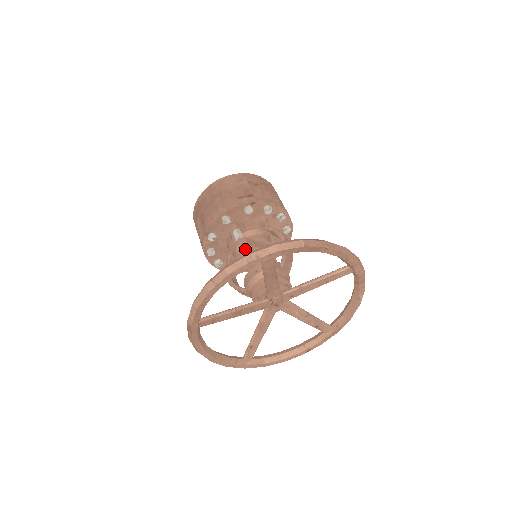
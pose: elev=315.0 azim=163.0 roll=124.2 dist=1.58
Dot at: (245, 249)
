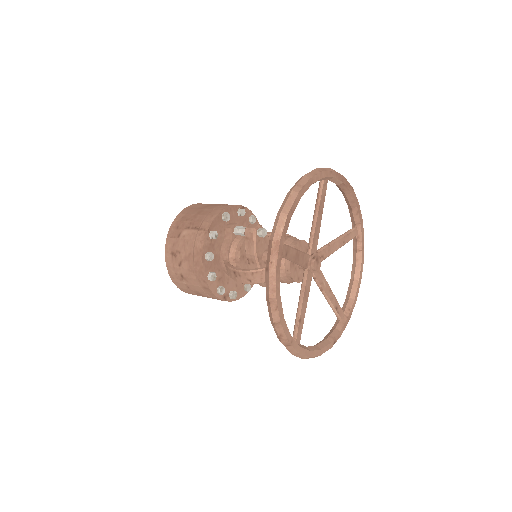
Dot at: (261, 228)
